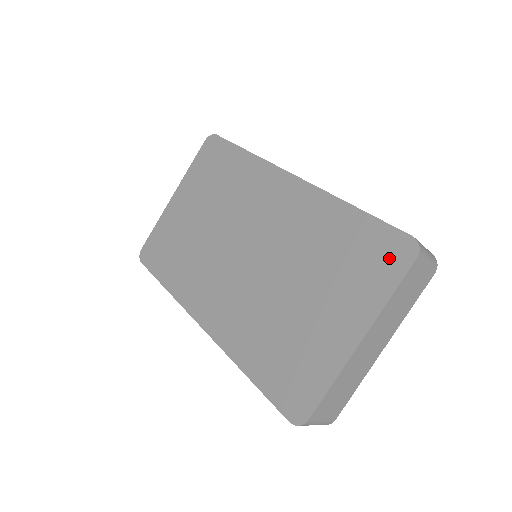
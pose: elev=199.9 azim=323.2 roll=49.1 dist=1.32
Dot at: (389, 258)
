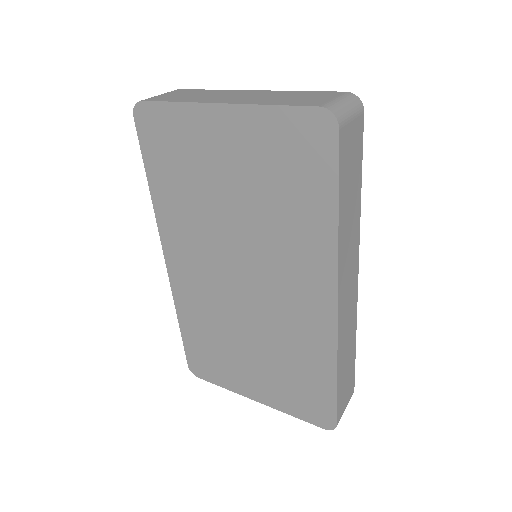
Dot at: (314, 412)
